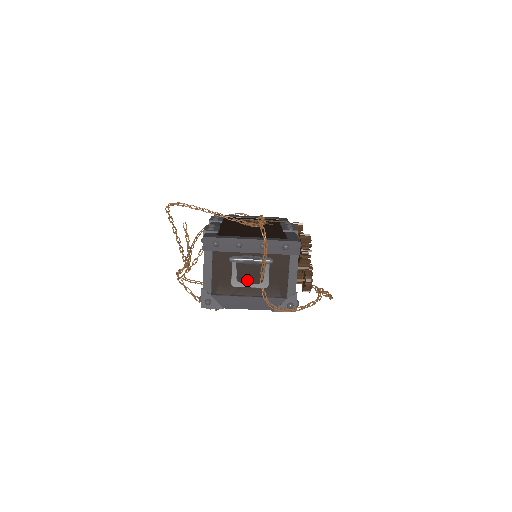
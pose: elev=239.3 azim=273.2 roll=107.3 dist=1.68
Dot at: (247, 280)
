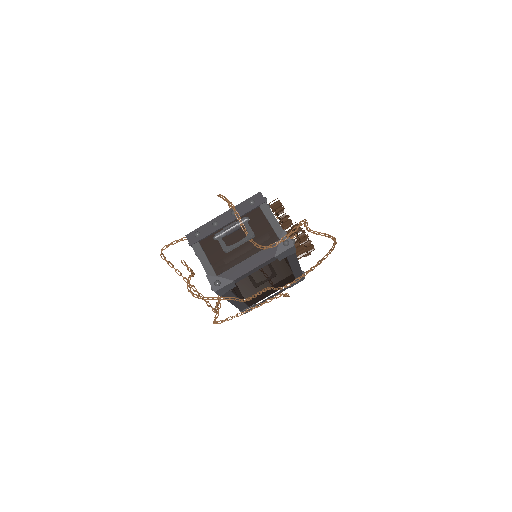
Dot at: (239, 247)
